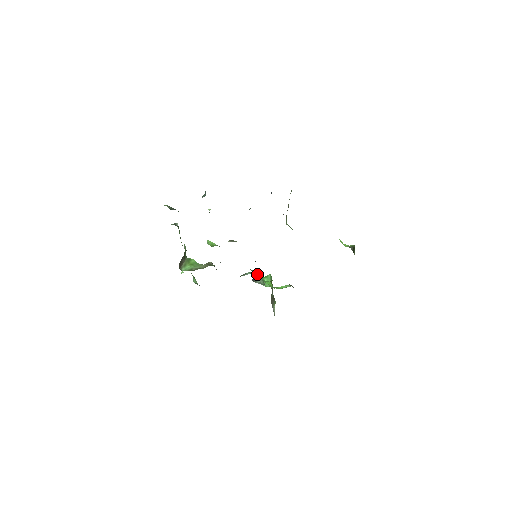
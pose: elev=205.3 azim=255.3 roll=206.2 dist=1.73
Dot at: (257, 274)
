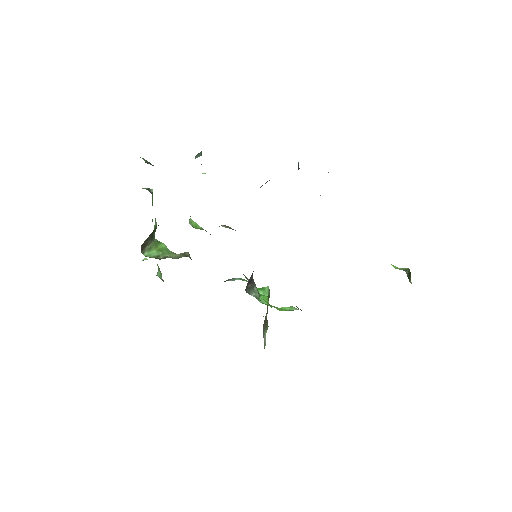
Dot at: (253, 282)
